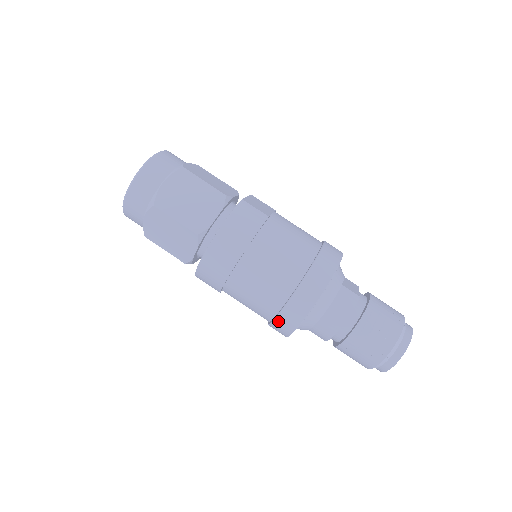
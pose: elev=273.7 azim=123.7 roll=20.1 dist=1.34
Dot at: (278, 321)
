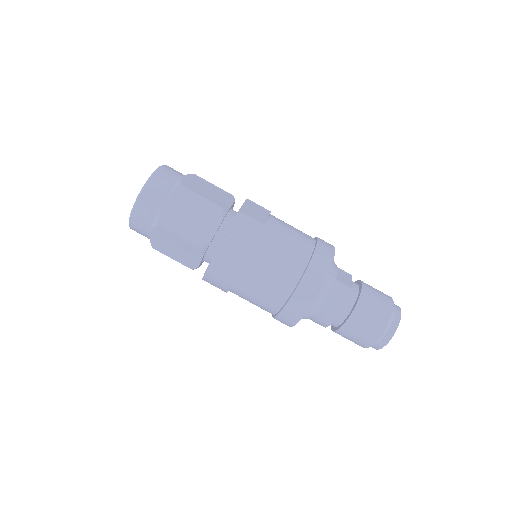
Dot at: (281, 317)
